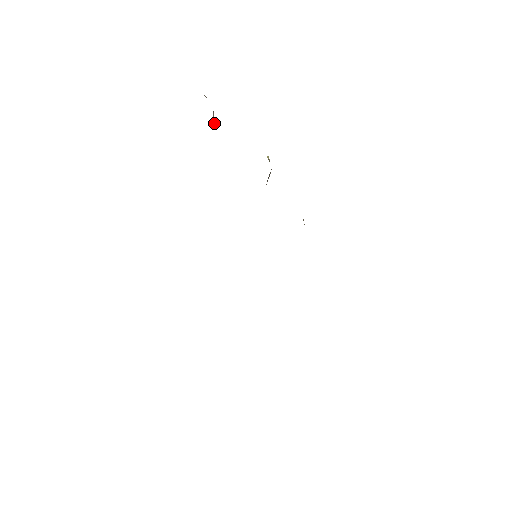
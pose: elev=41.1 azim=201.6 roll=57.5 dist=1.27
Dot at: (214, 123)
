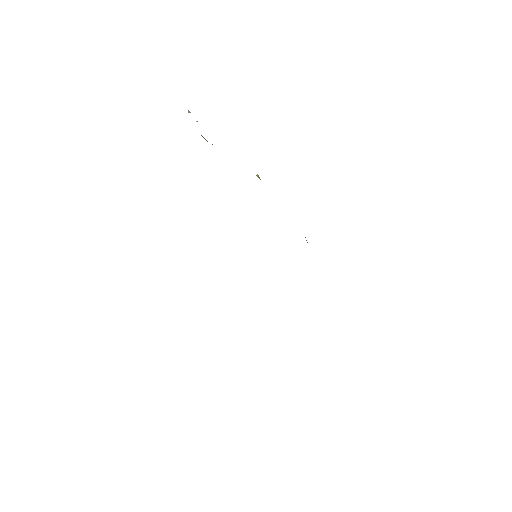
Dot at: occluded
